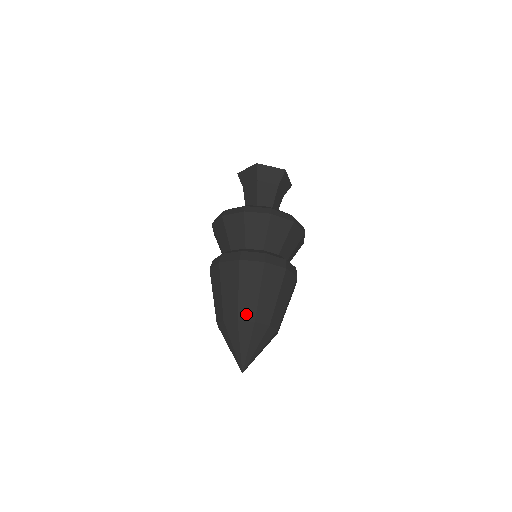
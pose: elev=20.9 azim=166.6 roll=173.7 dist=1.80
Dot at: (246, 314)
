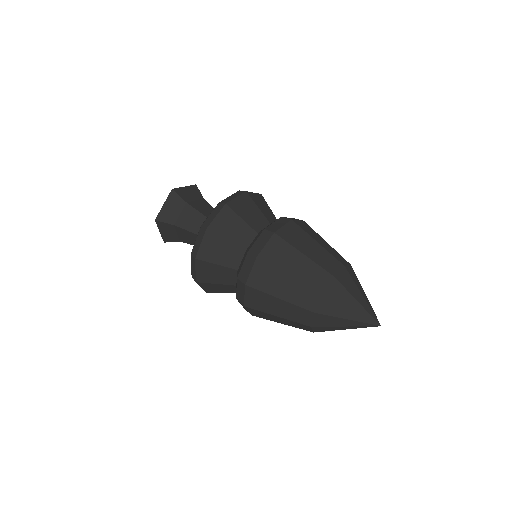
Dot at: (332, 266)
